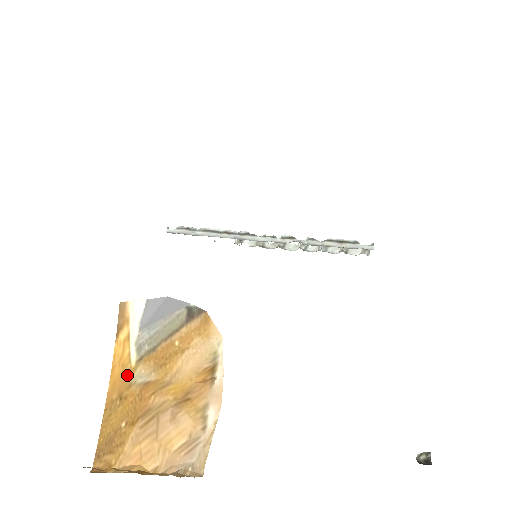
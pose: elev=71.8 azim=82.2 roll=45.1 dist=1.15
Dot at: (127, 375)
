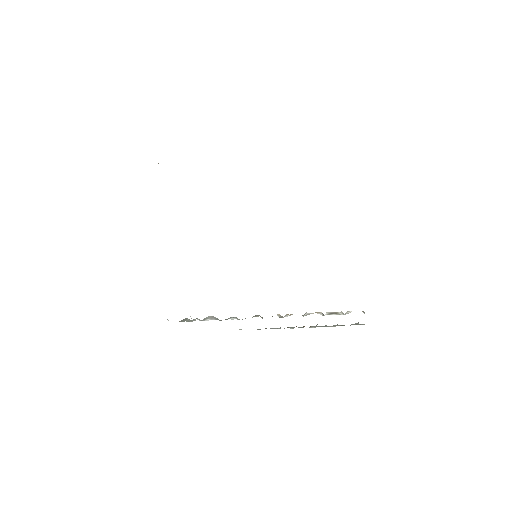
Dot at: occluded
